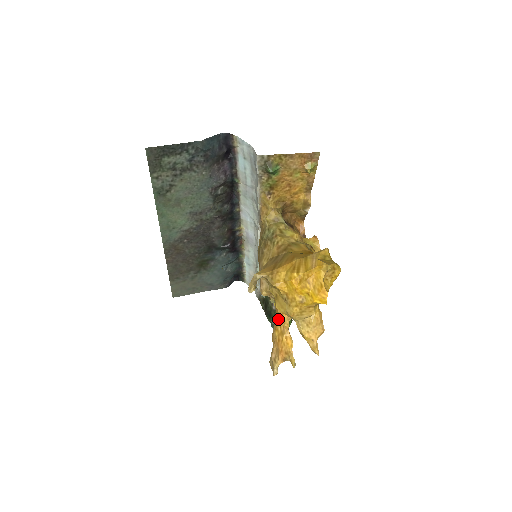
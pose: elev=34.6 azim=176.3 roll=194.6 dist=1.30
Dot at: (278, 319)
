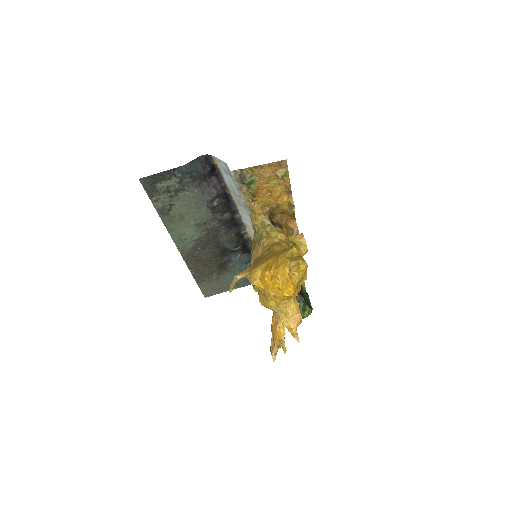
Dot at: occluded
